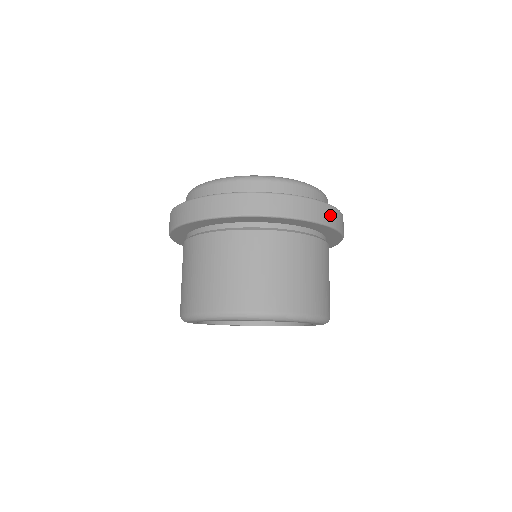
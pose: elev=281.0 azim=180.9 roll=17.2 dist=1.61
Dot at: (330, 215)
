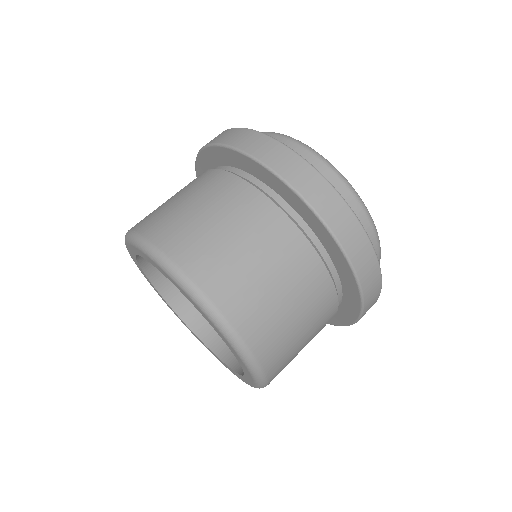
Dot at: (369, 308)
